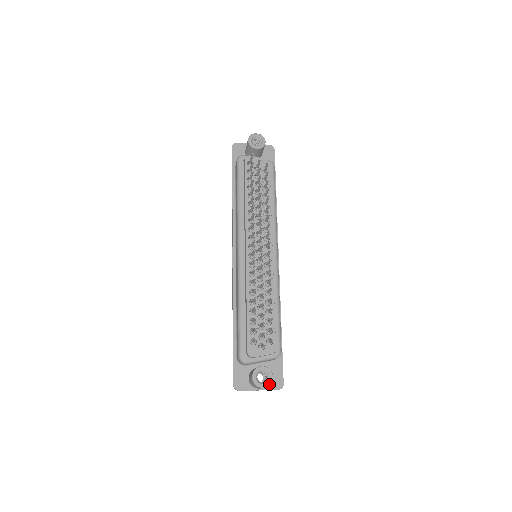
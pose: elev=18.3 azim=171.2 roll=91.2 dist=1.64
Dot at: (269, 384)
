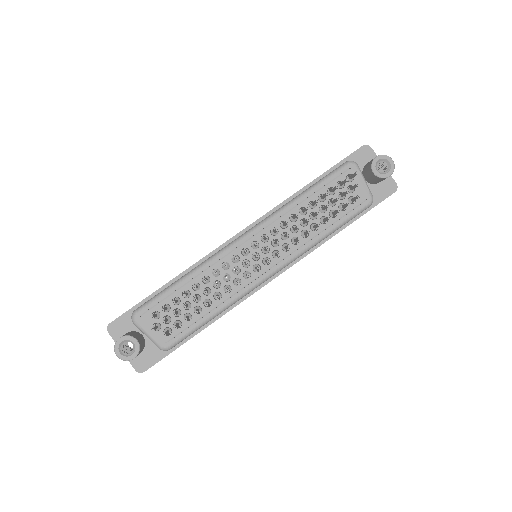
Dot at: (124, 359)
